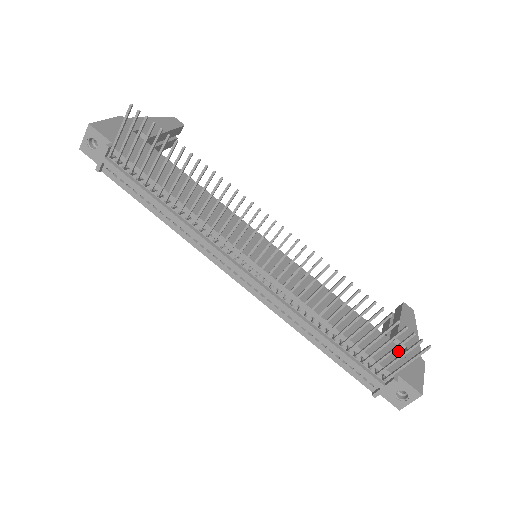
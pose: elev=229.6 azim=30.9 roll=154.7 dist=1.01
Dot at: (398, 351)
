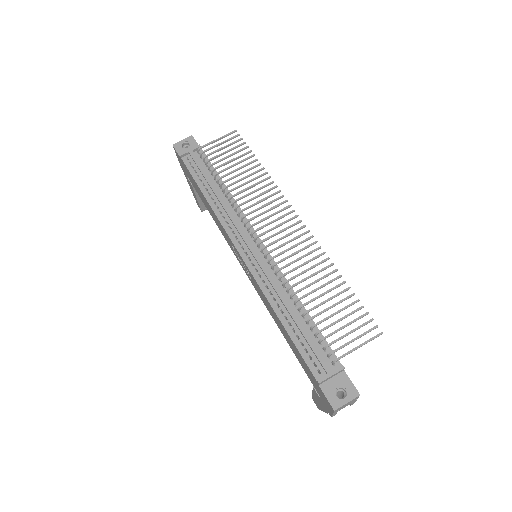
Dot at: occluded
